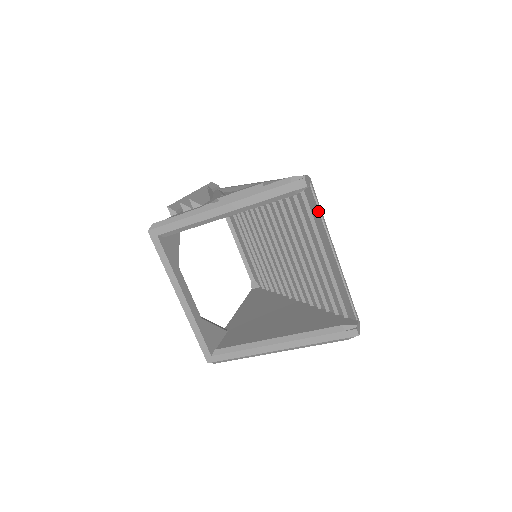
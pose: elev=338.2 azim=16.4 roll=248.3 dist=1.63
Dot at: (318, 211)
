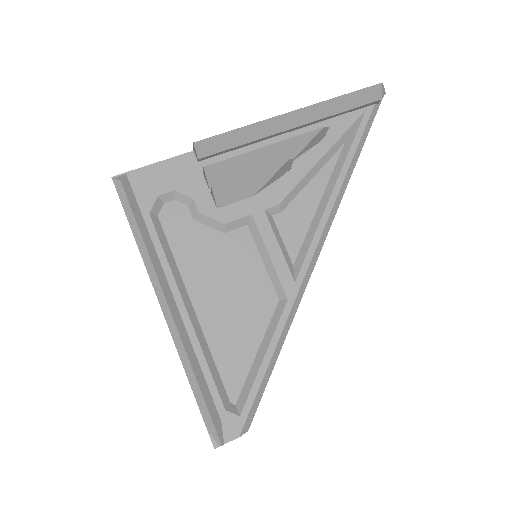
Dot at: occluded
